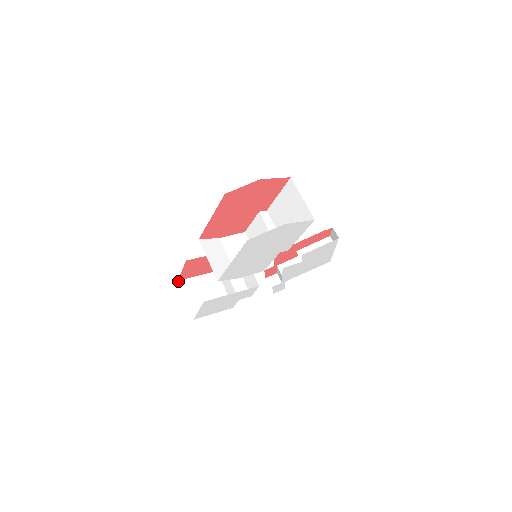
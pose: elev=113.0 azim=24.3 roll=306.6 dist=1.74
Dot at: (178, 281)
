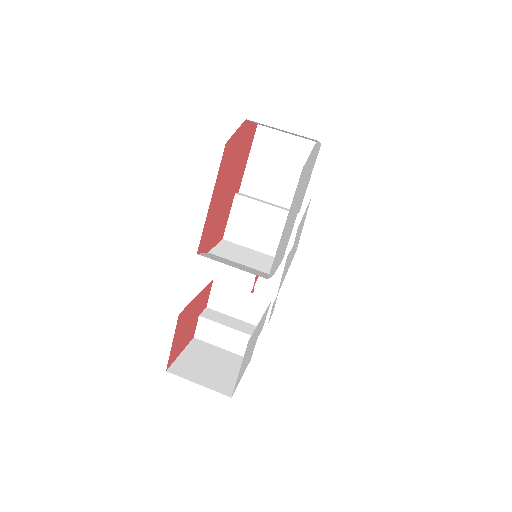
Dot at: occluded
